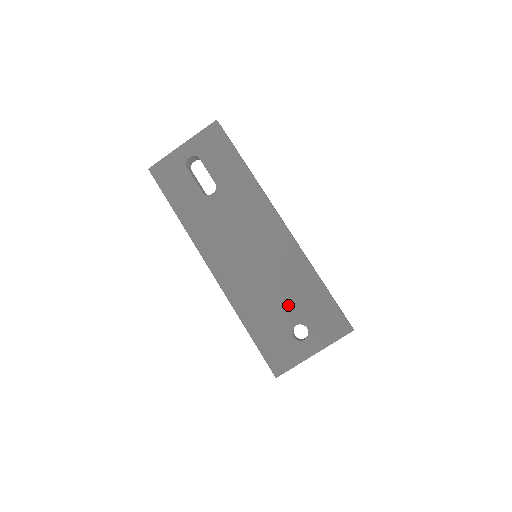
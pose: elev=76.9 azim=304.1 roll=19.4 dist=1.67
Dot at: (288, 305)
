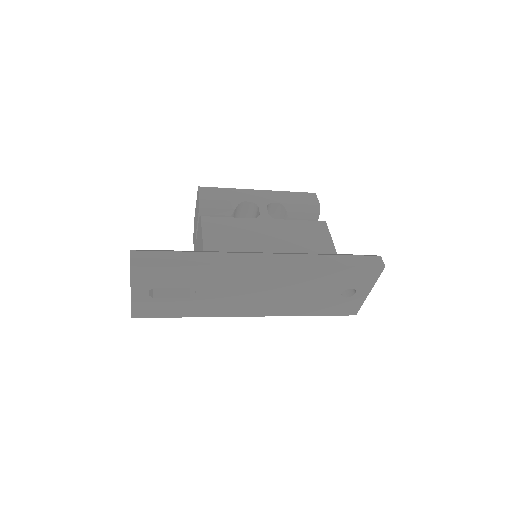
Dot at: (325, 291)
